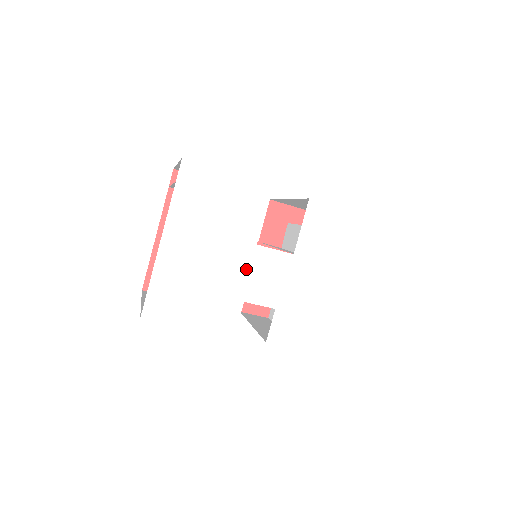
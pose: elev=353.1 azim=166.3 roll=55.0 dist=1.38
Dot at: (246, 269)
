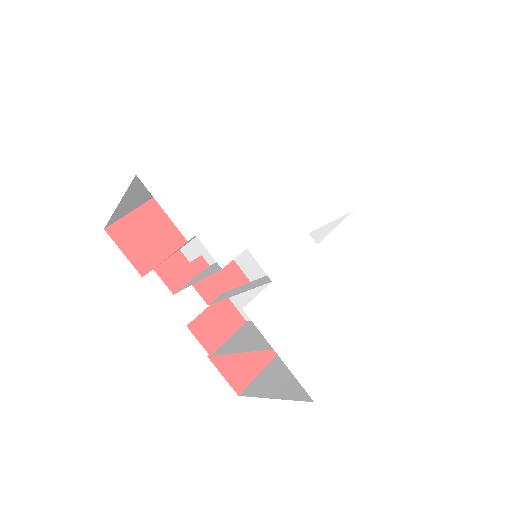
Dot at: (268, 220)
